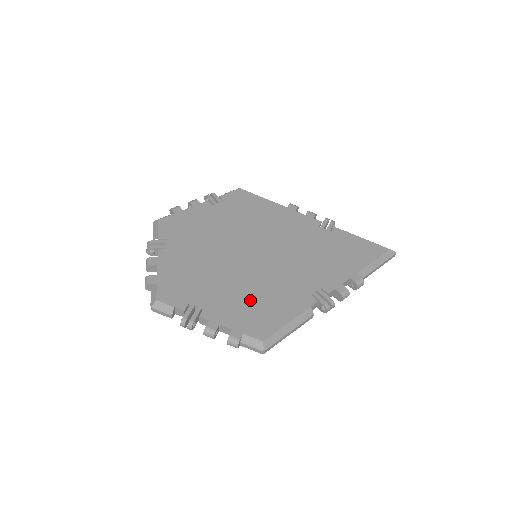
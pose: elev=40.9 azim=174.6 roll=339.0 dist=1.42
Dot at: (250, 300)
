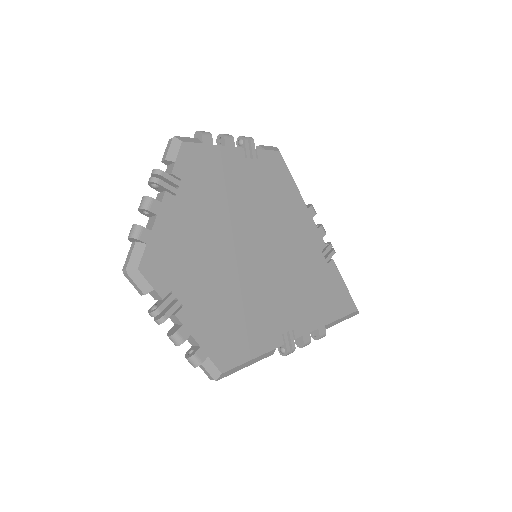
Dot at: (230, 315)
